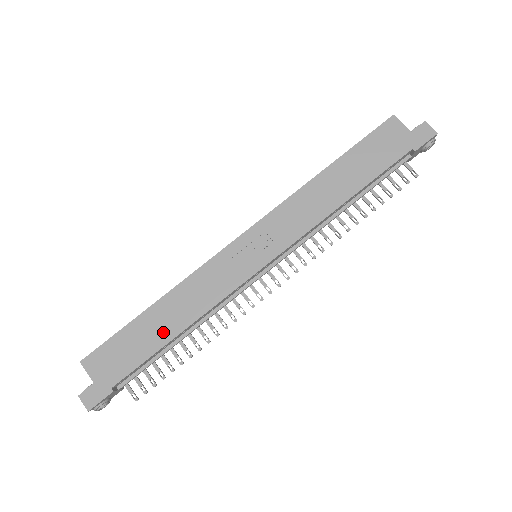
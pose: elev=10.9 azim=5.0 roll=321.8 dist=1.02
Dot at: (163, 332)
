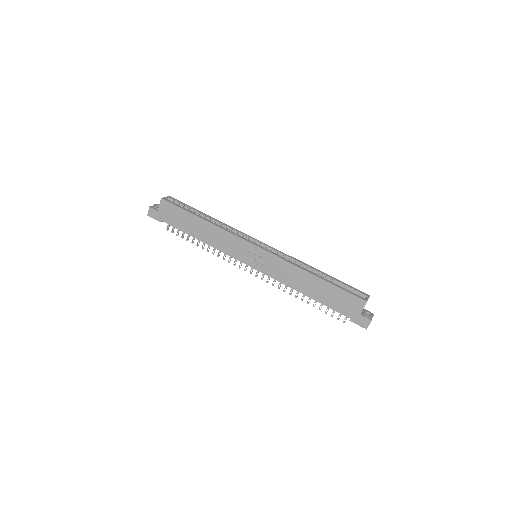
Dot at: (195, 231)
